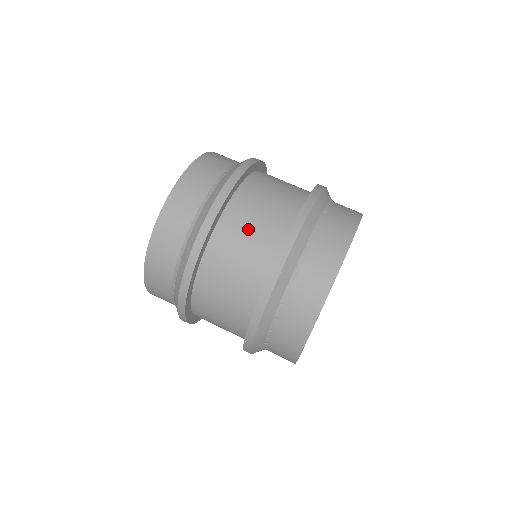
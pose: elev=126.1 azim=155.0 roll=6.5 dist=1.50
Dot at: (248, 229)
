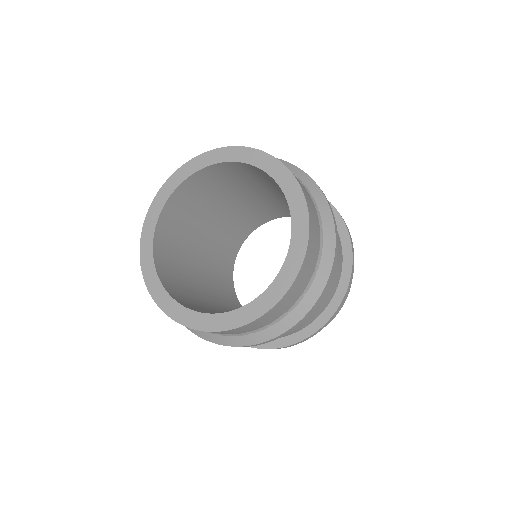
Dot at: occluded
